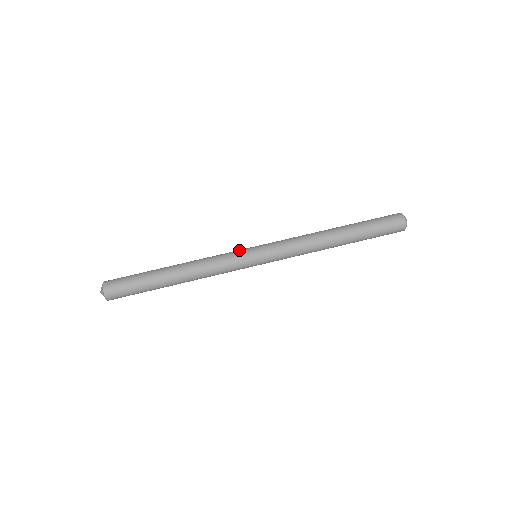
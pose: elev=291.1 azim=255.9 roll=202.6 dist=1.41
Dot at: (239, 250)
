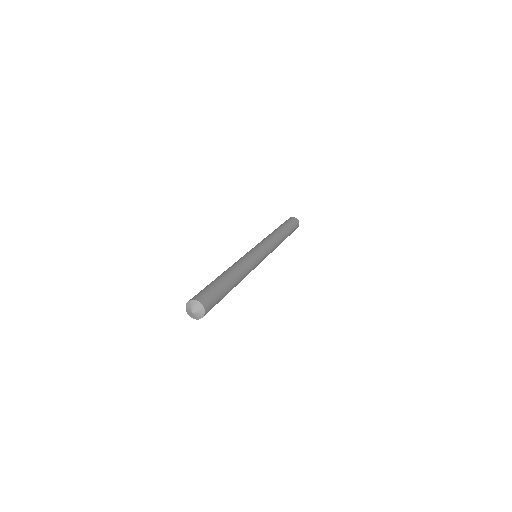
Dot at: (248, 252)
